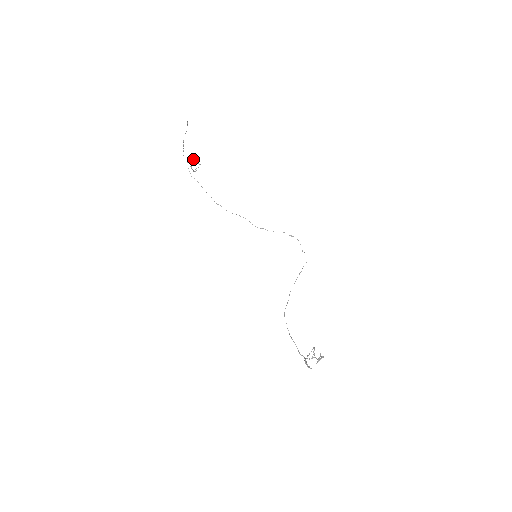
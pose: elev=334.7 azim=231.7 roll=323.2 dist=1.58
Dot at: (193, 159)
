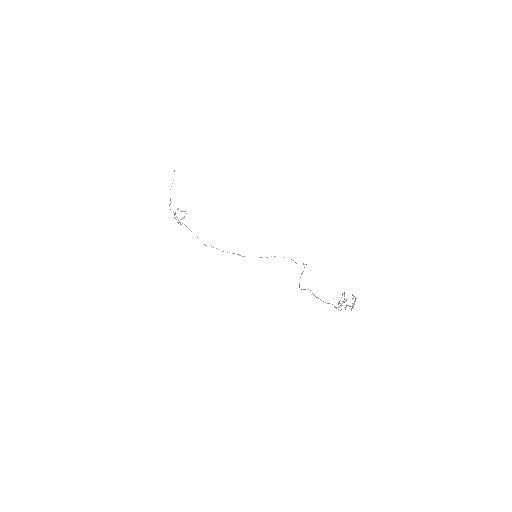
Dot at: occluded
